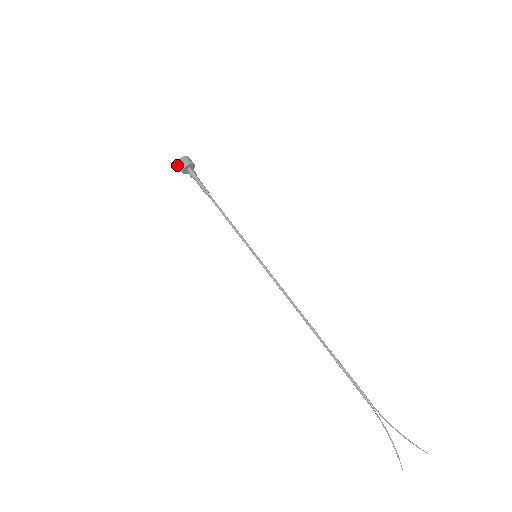
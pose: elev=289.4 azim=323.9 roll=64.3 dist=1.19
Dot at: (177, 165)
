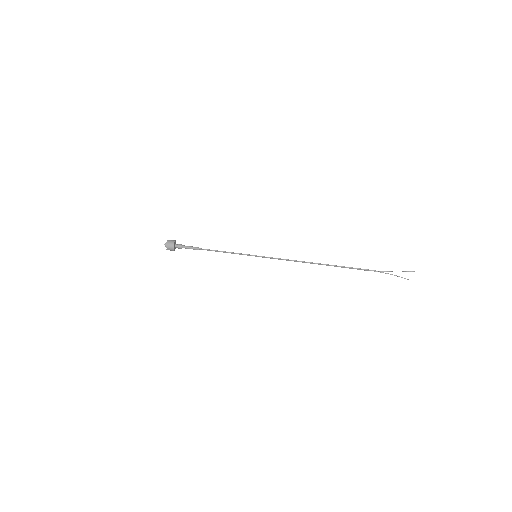
Dot at: occluded
